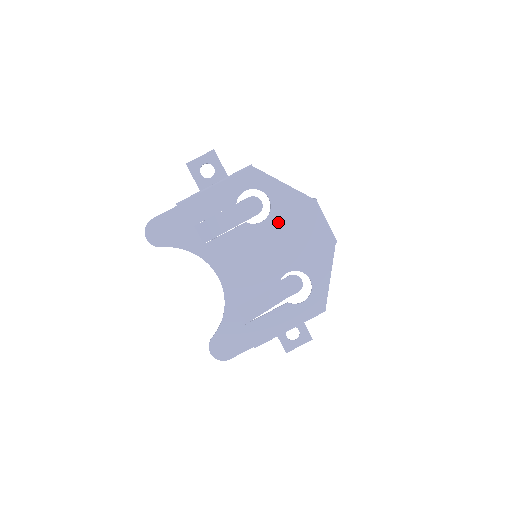
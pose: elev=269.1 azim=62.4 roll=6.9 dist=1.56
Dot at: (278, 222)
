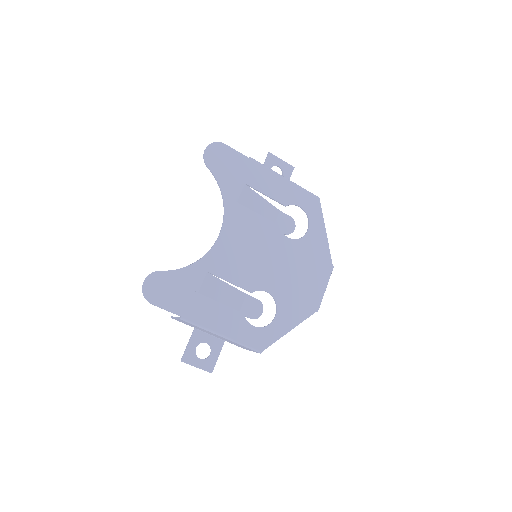
Dot at: (298, 251)
